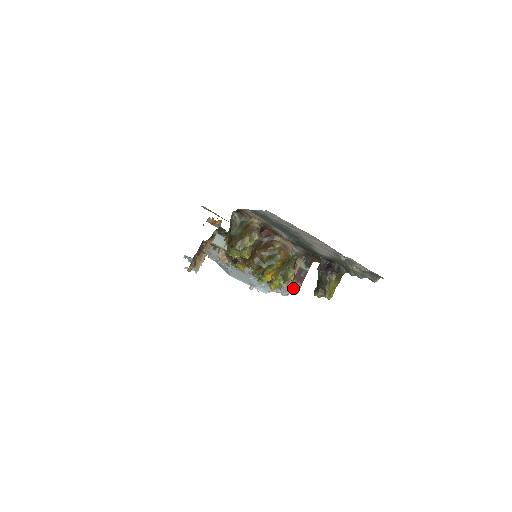
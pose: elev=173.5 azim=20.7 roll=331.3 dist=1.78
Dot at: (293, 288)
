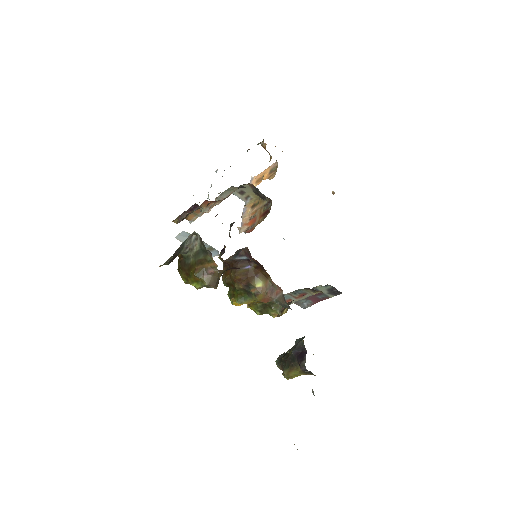
Dot at: (300, 302)
